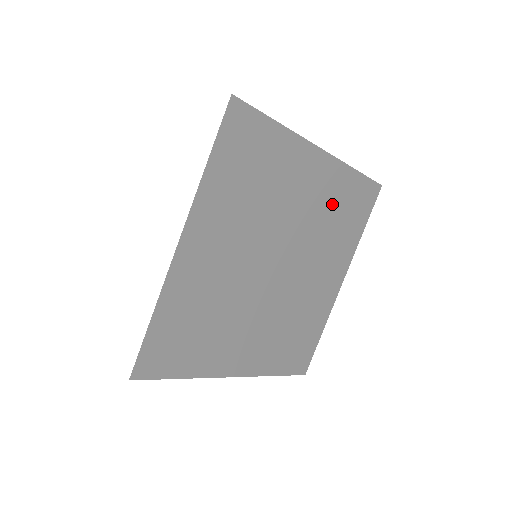
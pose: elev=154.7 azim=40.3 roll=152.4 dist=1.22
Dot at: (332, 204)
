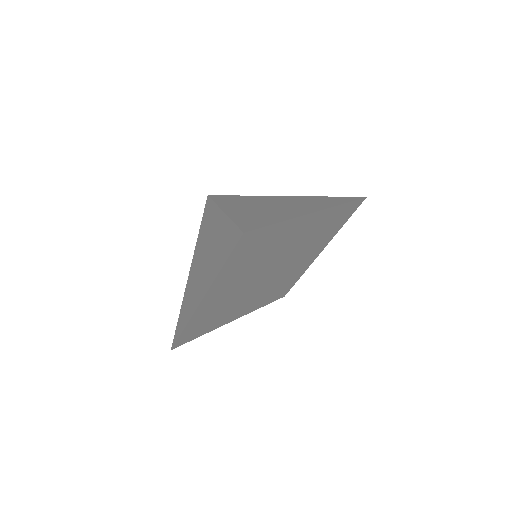
Dot at: (319, 228)
